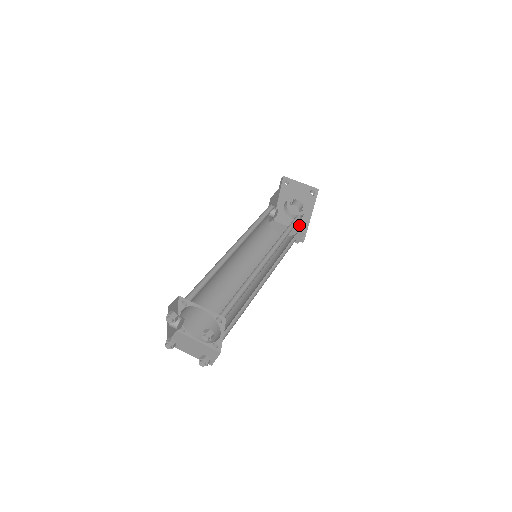
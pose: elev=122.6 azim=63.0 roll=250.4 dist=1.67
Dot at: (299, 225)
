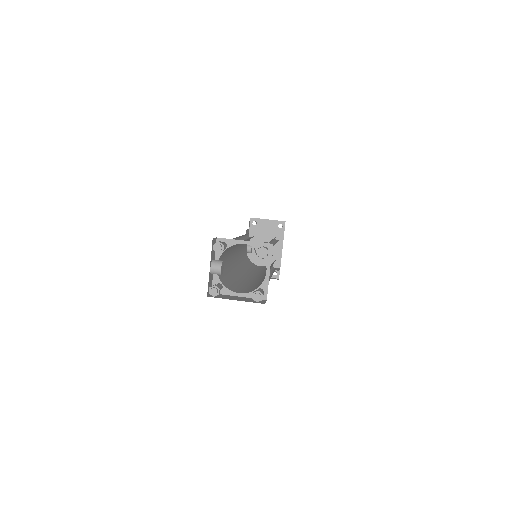
Dot at: occluded
